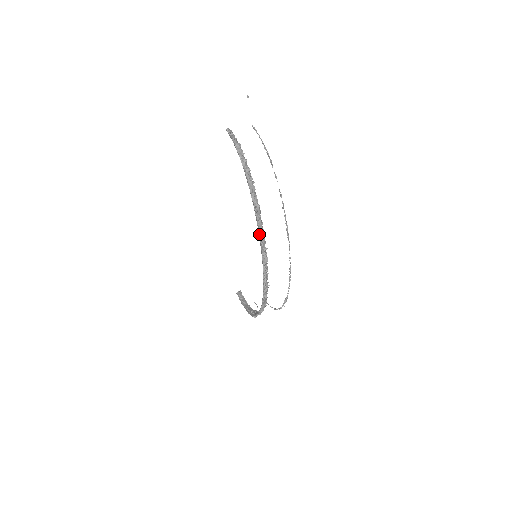
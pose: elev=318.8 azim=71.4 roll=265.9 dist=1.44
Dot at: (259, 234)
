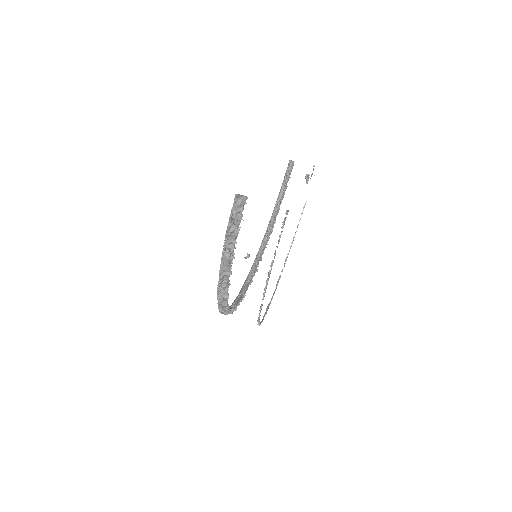
Dot at: occluded
